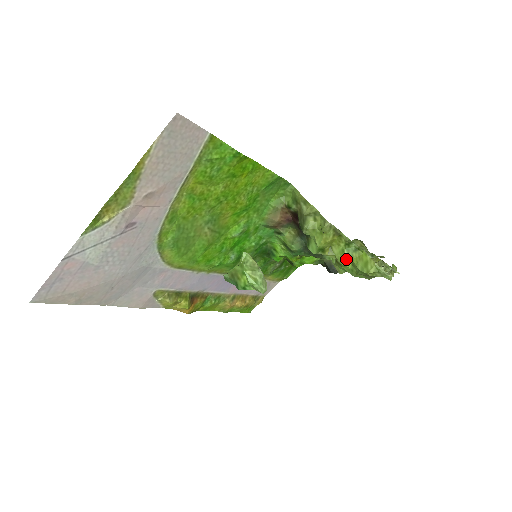
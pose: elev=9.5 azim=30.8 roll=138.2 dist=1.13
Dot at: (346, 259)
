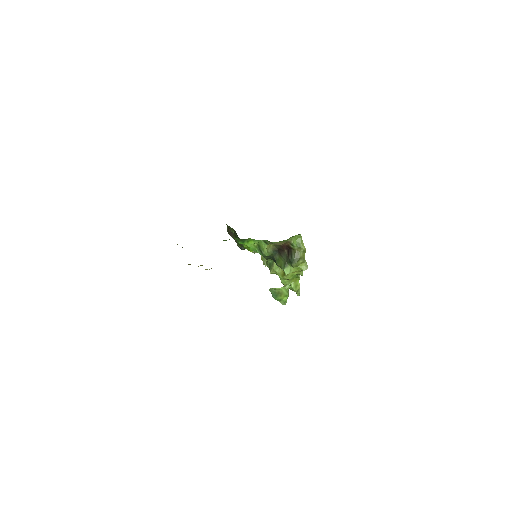
Dot at: (291, 279)
